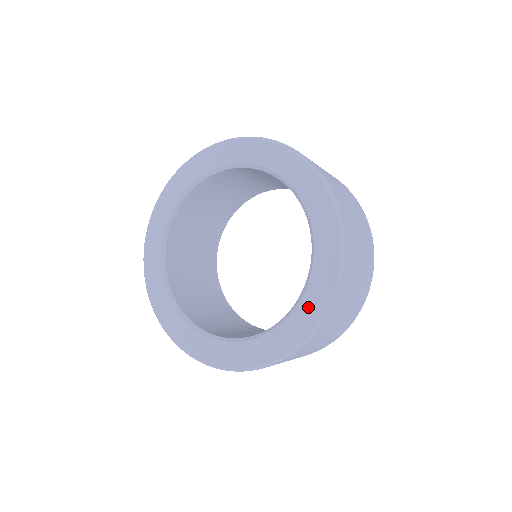
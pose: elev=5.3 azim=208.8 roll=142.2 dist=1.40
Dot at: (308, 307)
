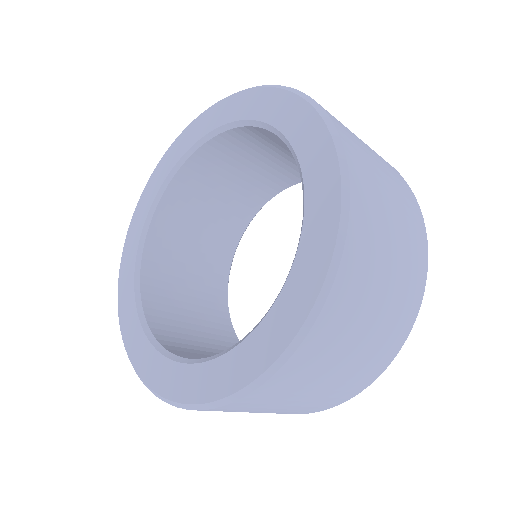
Dot at: (274, 327)
